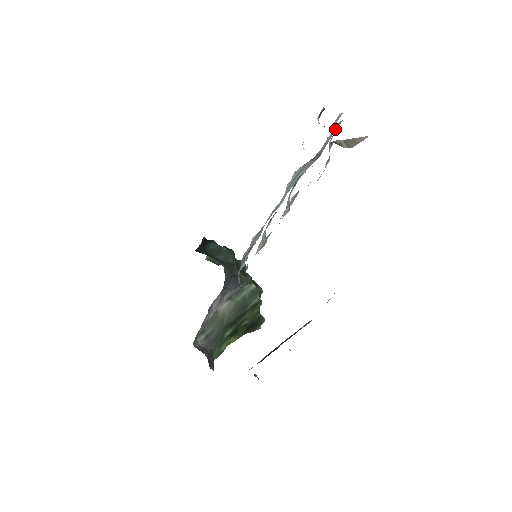
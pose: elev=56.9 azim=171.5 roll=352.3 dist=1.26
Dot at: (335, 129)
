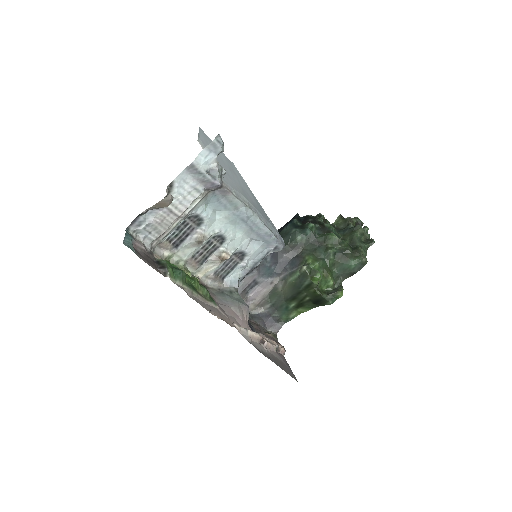
Dot at: (194, 171)
